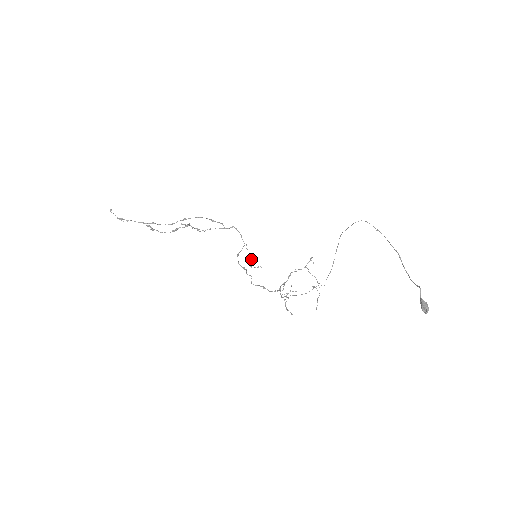
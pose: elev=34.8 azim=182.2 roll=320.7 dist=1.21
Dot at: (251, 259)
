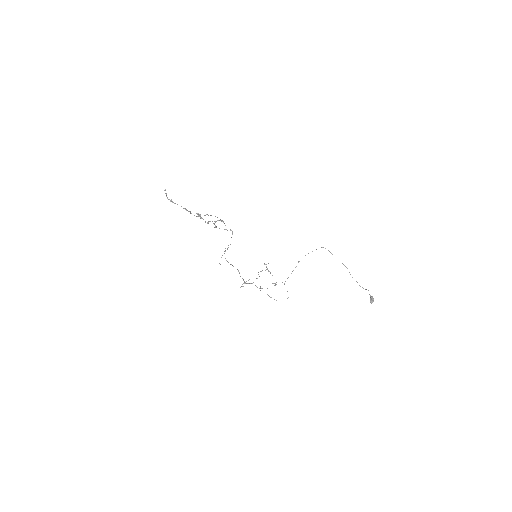
Dot at: (221, 257)
